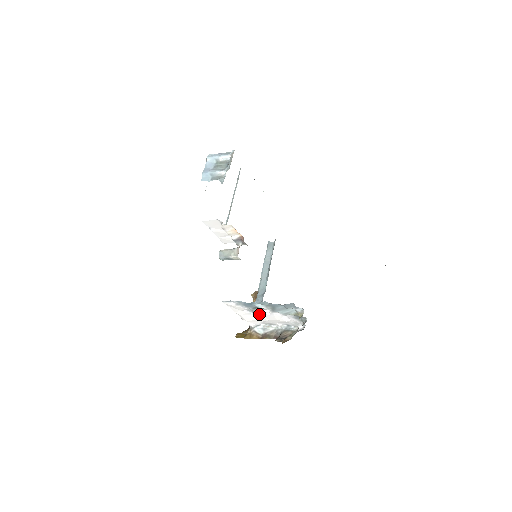
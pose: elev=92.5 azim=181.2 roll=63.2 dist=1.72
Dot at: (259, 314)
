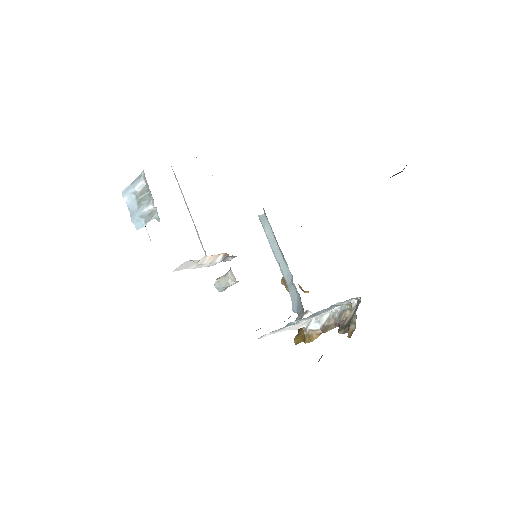
Dot at: occluded
